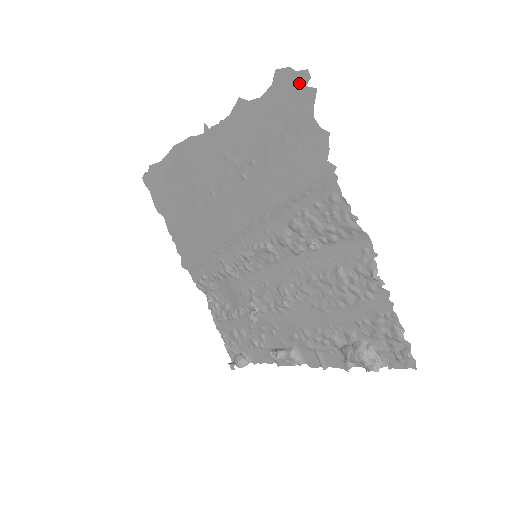
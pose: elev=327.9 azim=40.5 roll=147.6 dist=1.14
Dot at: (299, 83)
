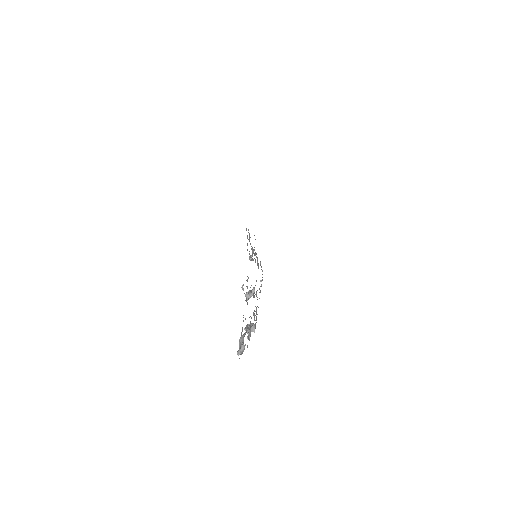
Dot at: occluded
